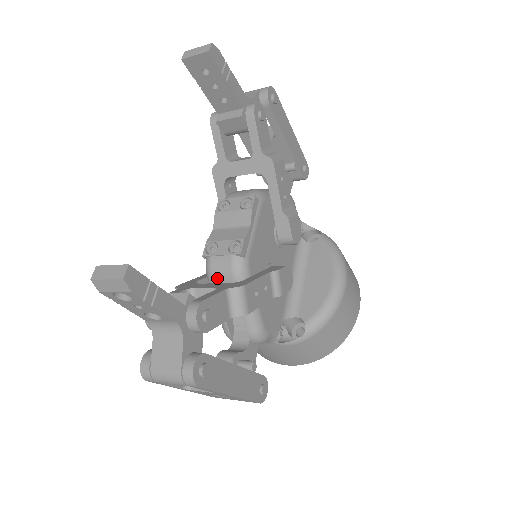
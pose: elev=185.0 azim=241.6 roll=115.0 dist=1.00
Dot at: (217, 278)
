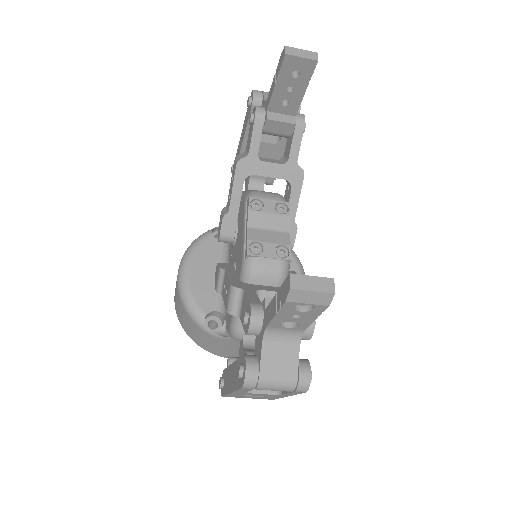
Dot at: (260, 279)
